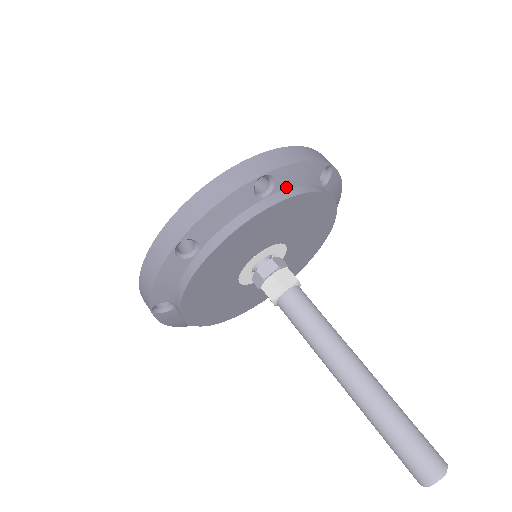
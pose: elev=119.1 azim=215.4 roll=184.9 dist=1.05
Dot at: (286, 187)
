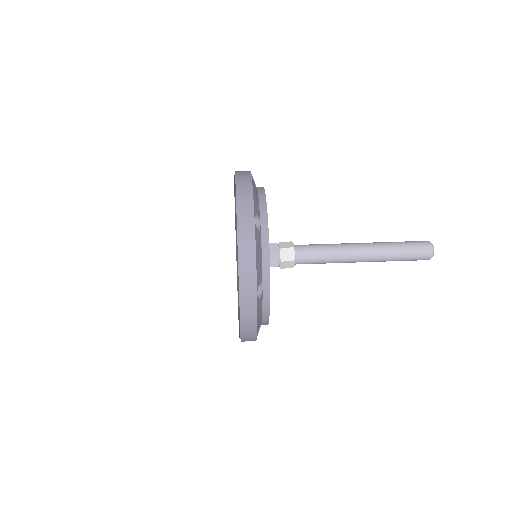
Dot at: occluded
